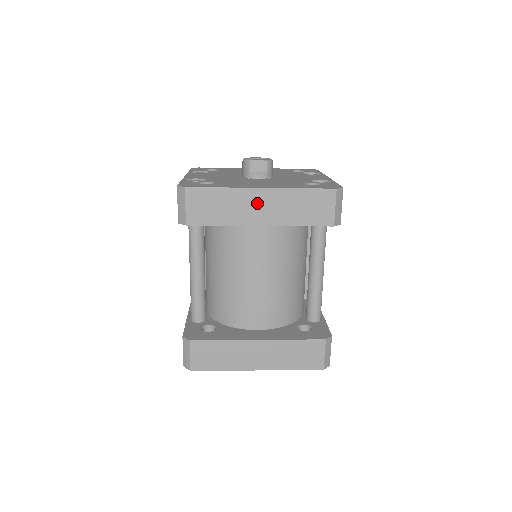
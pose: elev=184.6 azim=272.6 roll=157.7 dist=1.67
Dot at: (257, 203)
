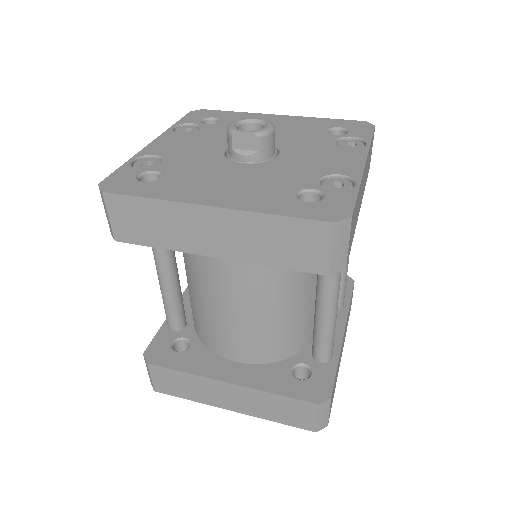
Dot at: (206, 226)
